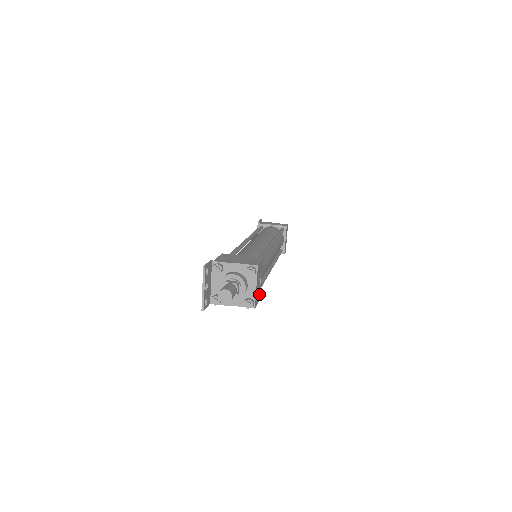
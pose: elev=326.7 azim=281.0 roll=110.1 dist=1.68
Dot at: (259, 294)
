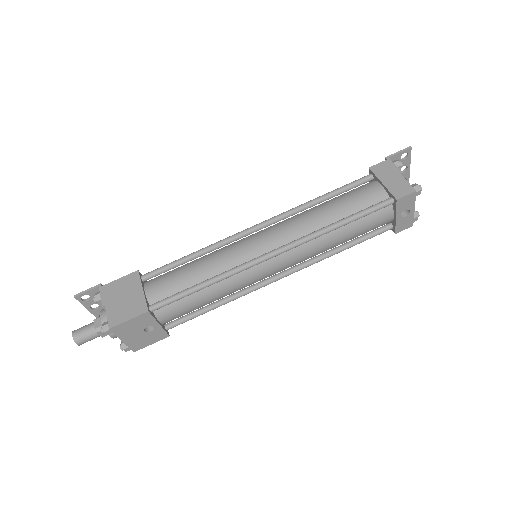
Dot at: (156, 336)
